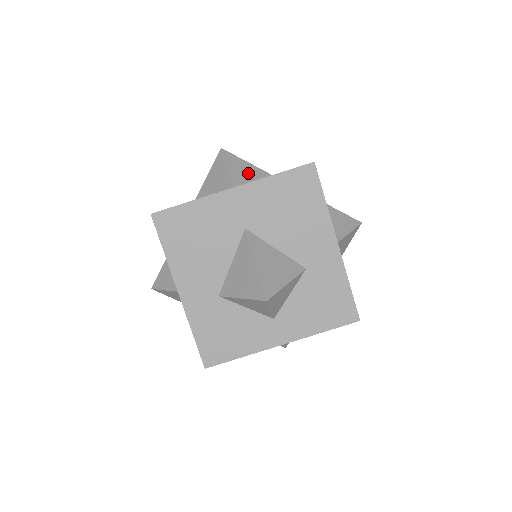
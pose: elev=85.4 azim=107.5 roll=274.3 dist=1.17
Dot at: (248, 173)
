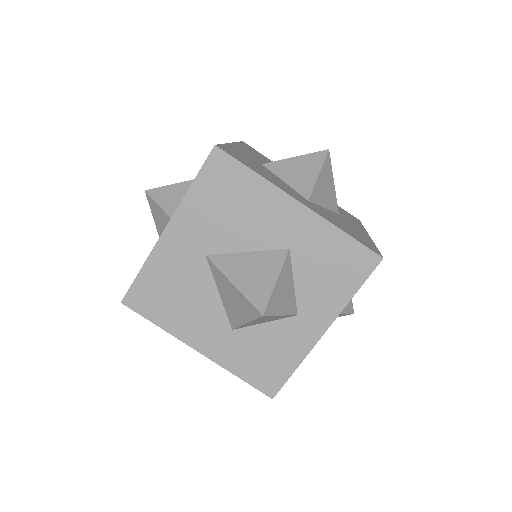
Dot at: (182, 194)
